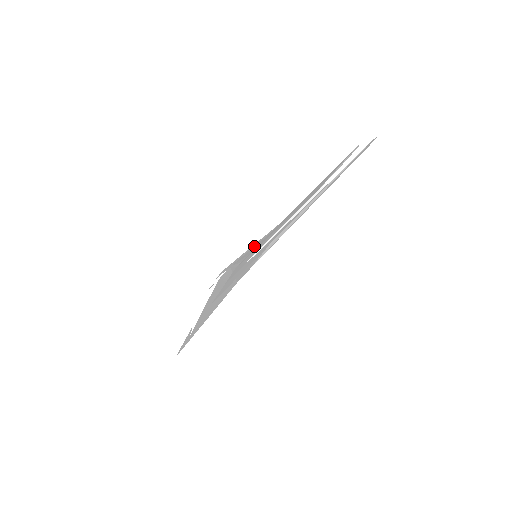
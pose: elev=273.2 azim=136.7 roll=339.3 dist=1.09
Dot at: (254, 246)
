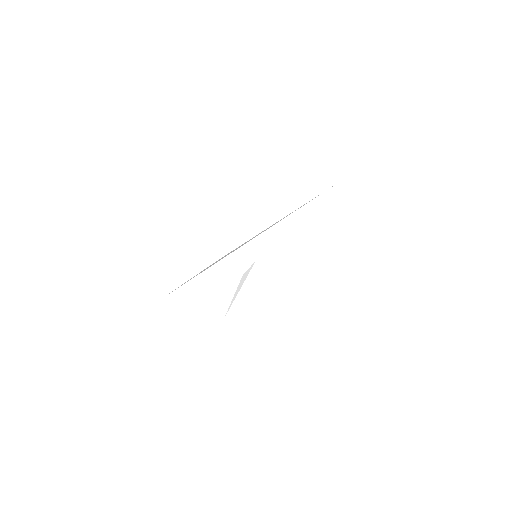
Dot at: occluded
